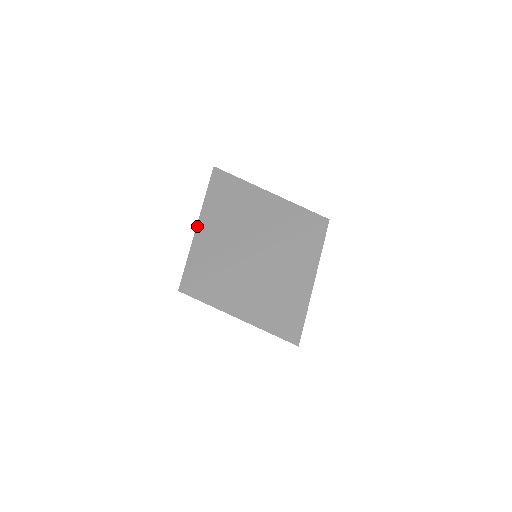
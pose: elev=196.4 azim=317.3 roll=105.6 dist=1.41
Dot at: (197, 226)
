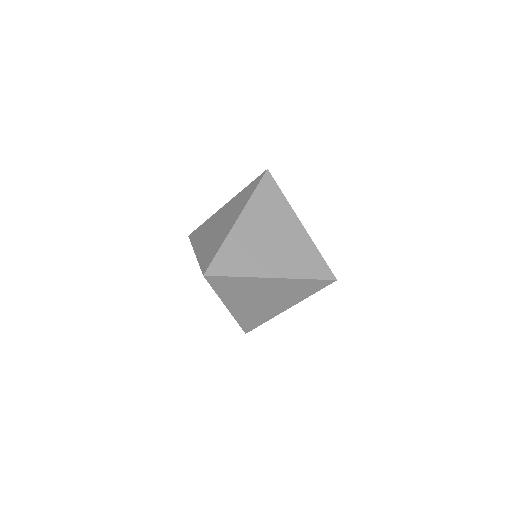
Dot at: (195, 253)
